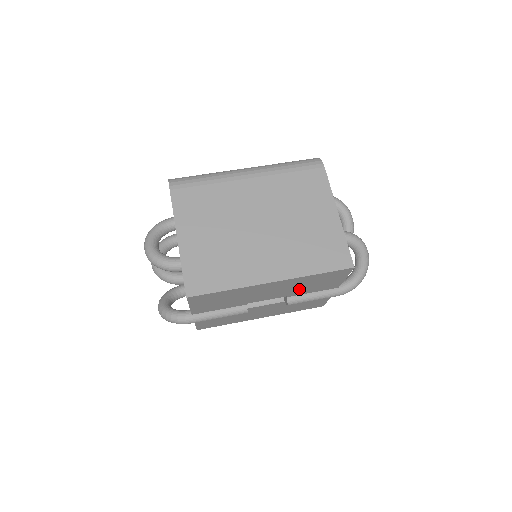
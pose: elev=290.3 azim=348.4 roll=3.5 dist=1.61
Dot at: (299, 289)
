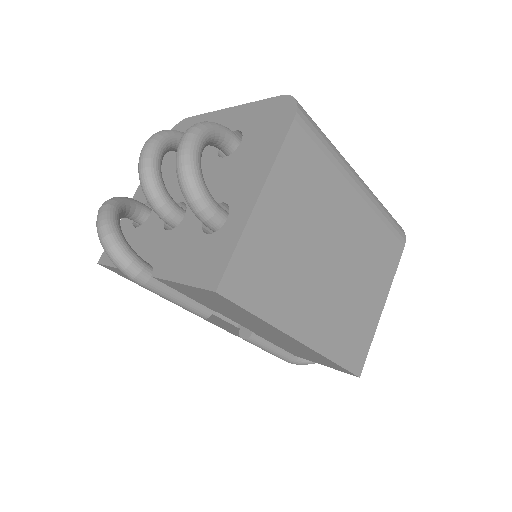
Dot at: (281, 343)
